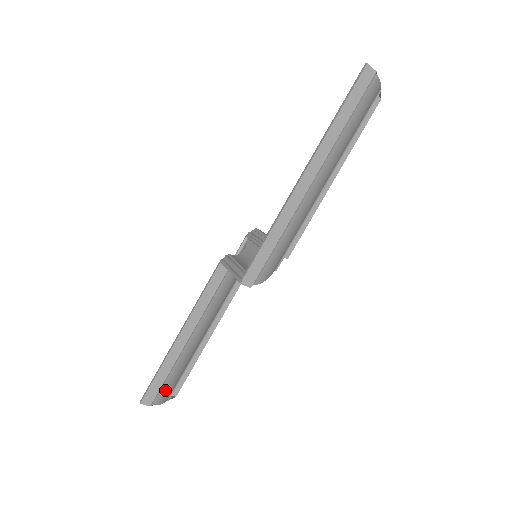
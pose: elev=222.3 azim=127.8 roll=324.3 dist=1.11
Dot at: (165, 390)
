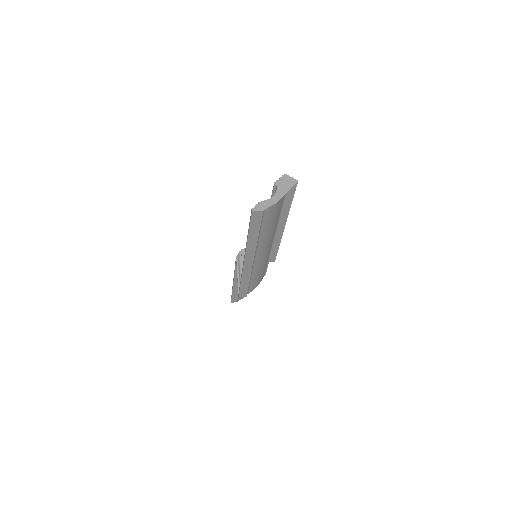
Dot at: occluded
